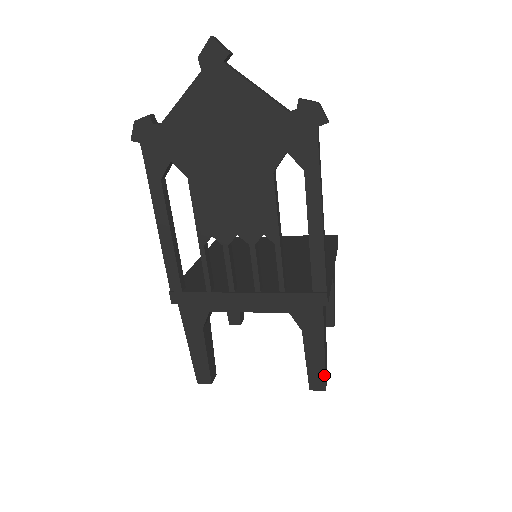
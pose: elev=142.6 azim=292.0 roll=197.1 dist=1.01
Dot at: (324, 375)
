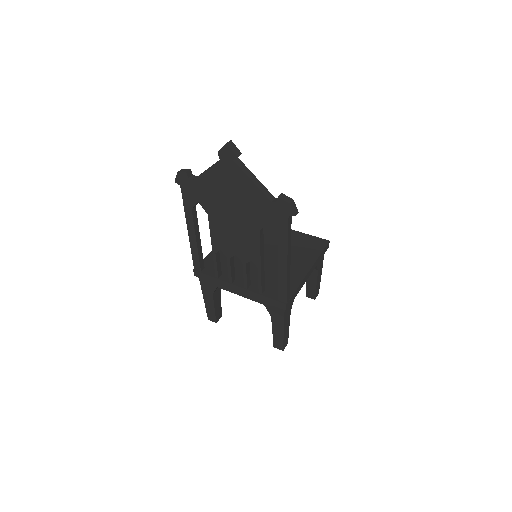
Dot at: (283, 343)
